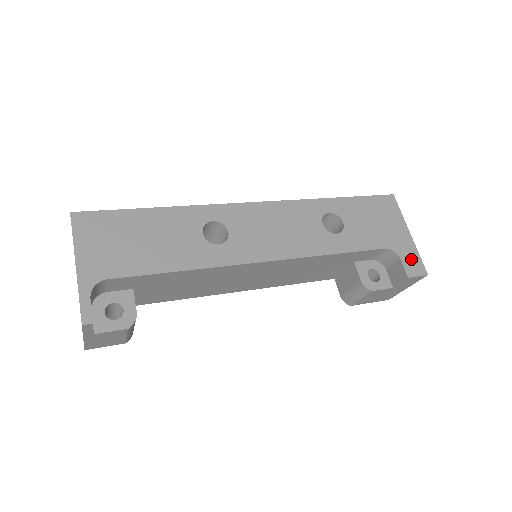
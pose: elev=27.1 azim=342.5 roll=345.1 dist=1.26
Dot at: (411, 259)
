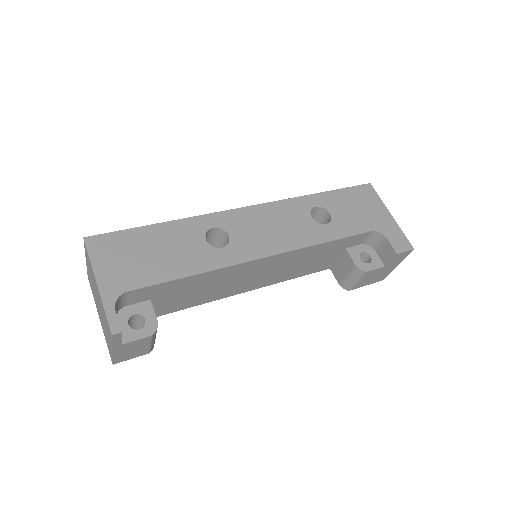
Dot at: (396, 237)
